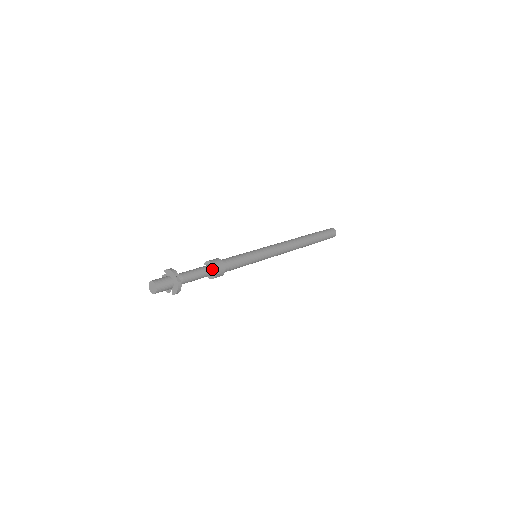
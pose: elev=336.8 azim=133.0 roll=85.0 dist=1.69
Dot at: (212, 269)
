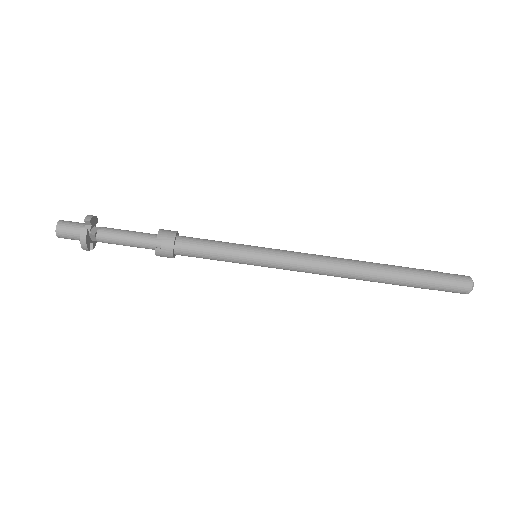
Dot at: (156, 239)
